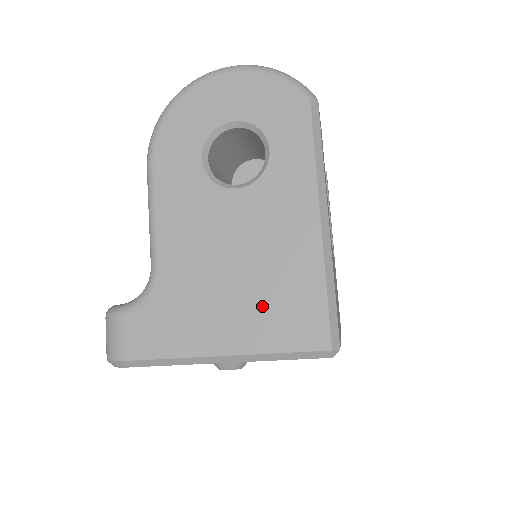
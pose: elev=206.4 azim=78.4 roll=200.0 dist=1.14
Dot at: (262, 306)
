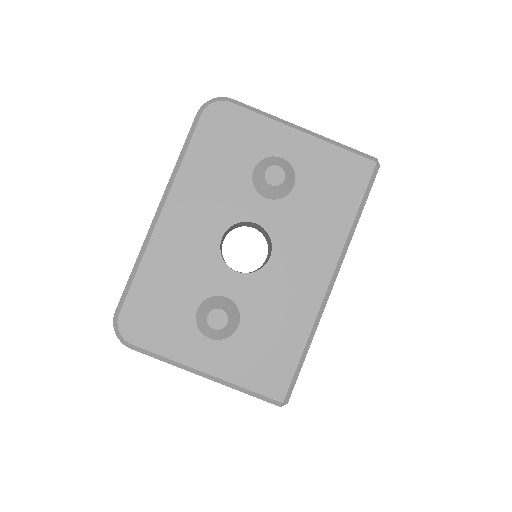
Dot at: occluded
